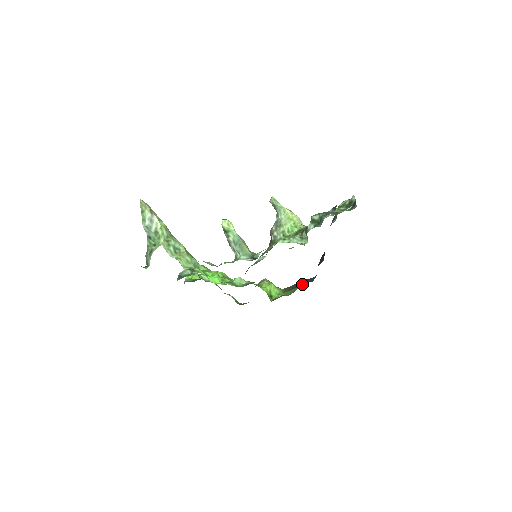
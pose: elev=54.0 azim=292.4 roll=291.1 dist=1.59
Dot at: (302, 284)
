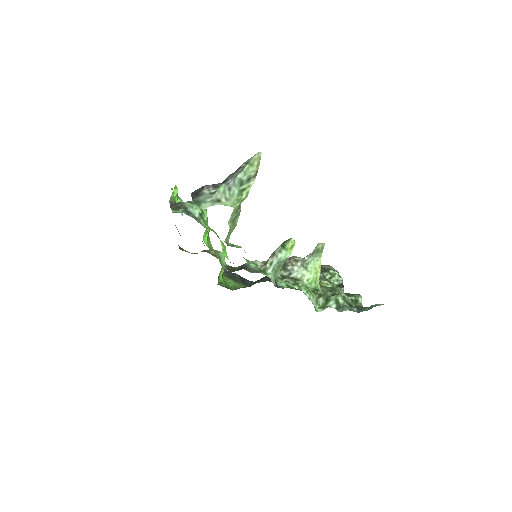
Dot at: (242, 284)
